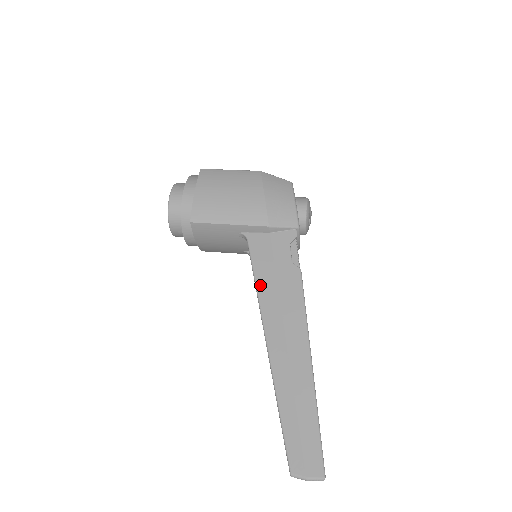
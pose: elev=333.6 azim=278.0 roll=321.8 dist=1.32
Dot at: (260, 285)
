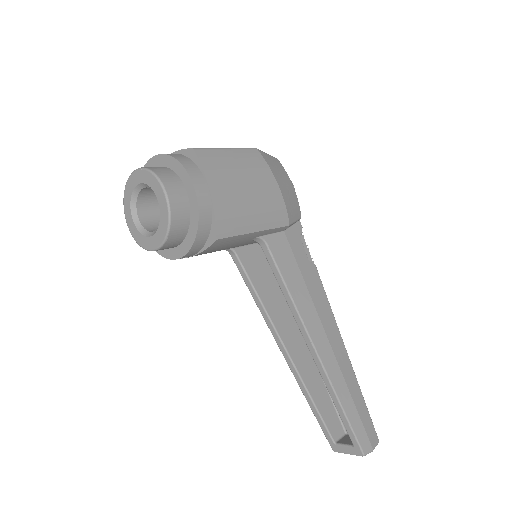
Dot at: (295, 296)
